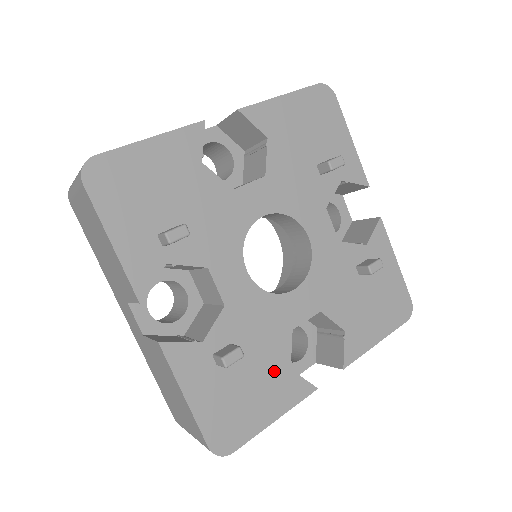
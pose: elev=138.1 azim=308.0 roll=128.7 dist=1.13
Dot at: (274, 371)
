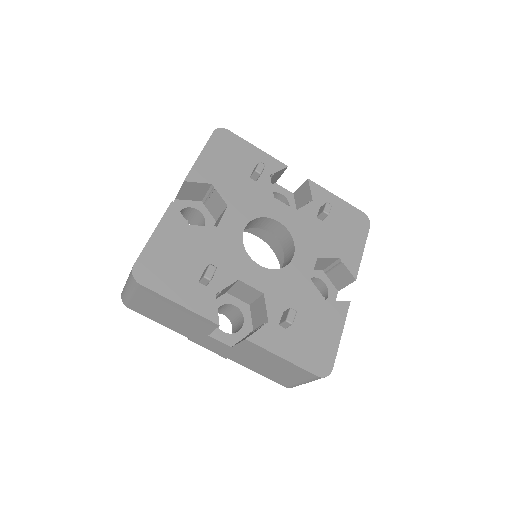
Dot at: (319, 309)
